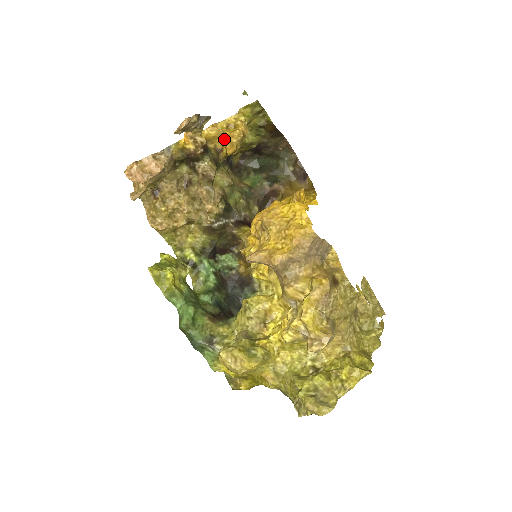
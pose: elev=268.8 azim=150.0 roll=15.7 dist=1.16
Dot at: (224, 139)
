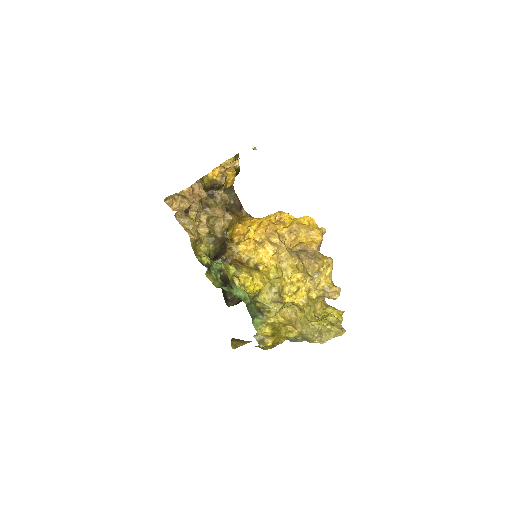
Dot at: occluded
